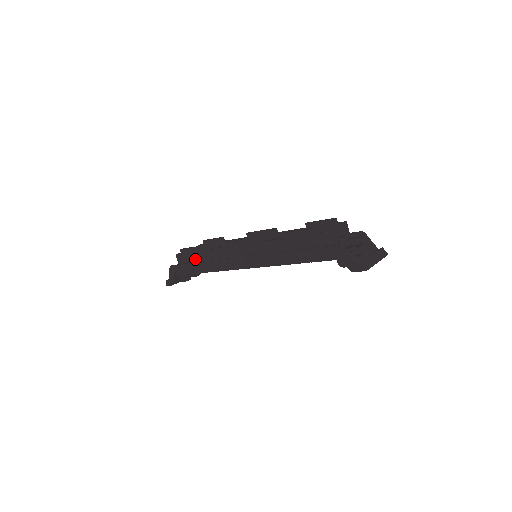
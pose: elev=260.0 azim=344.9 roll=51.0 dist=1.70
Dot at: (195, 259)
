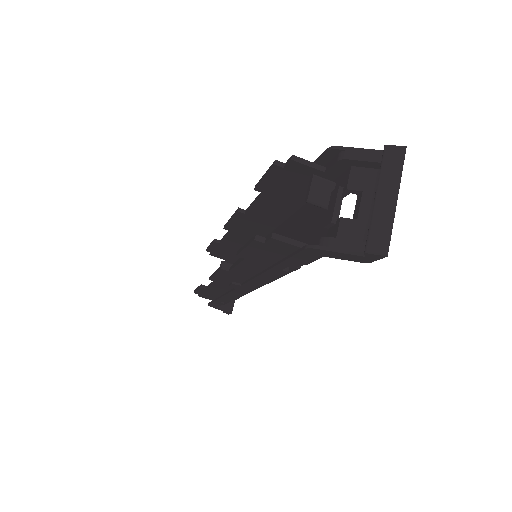
Dot at: (214, 295)
